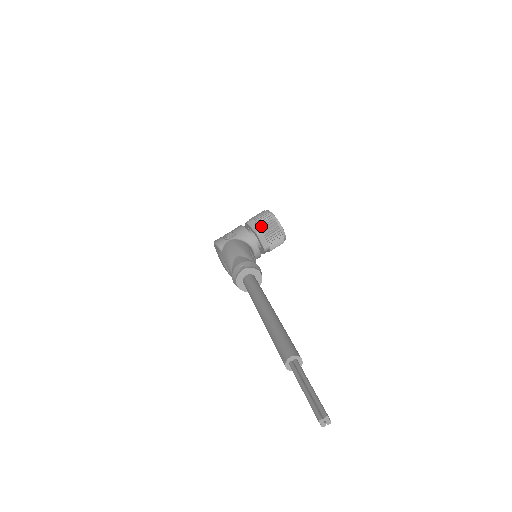
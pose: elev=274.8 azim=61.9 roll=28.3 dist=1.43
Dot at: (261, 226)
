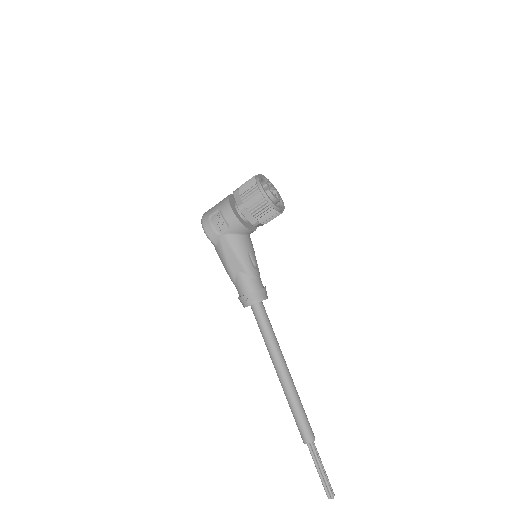
Dot at: (257, 218)
